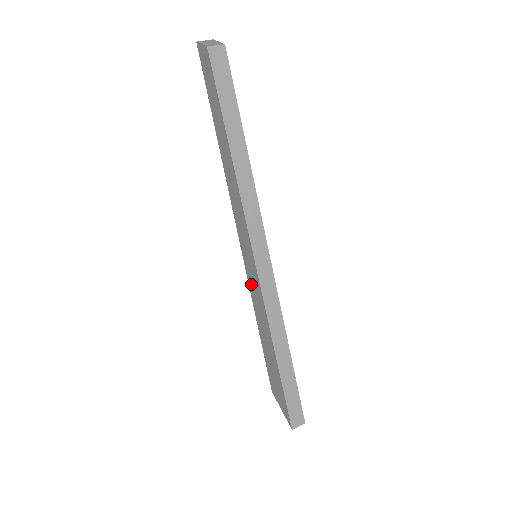
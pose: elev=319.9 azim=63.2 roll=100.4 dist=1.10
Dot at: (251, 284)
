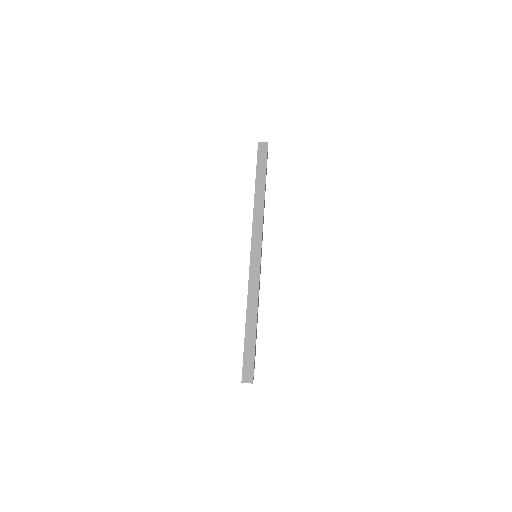
Dot at: occluded
